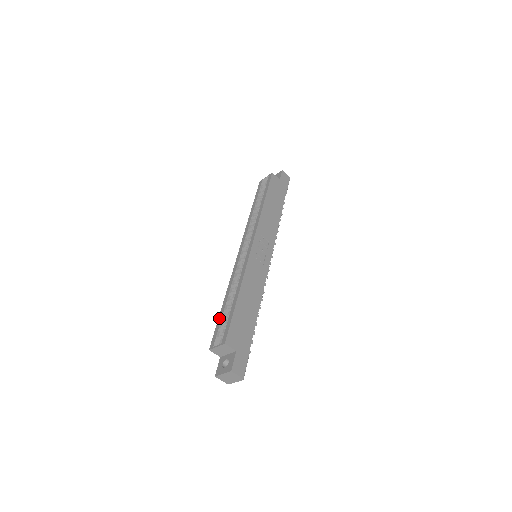
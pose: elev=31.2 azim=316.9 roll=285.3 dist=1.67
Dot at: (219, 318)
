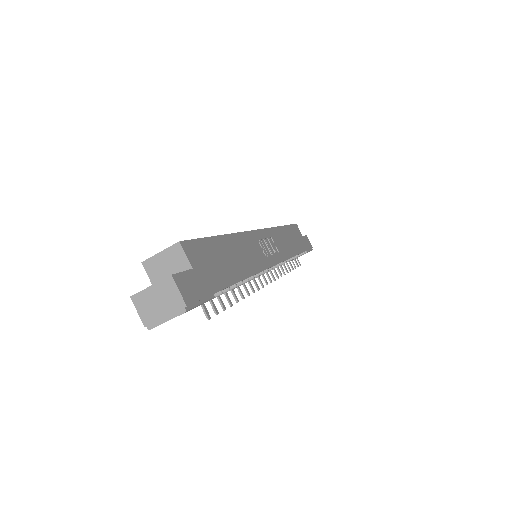
Dot at: occluded
